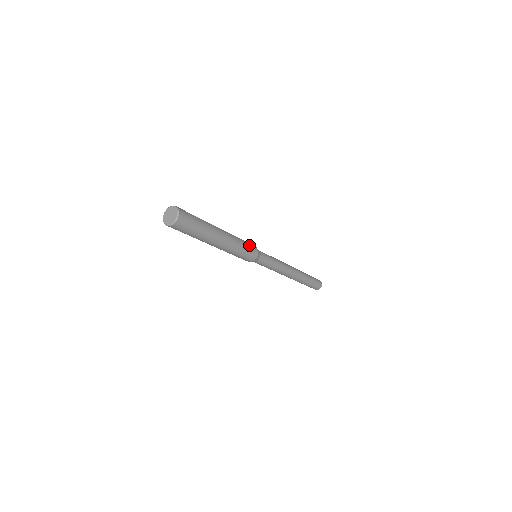
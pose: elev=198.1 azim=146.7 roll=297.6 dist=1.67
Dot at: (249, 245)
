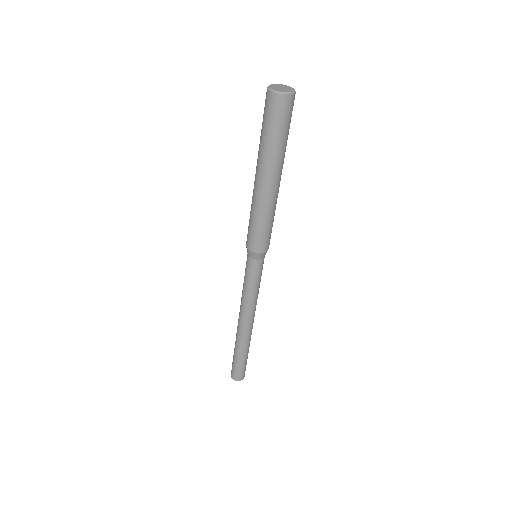
Dot at: (271, 232)
